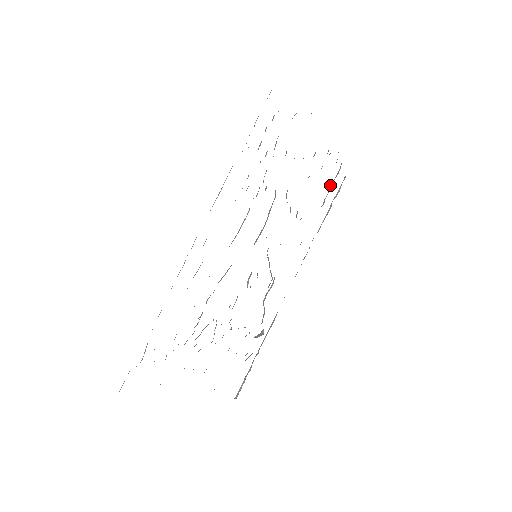
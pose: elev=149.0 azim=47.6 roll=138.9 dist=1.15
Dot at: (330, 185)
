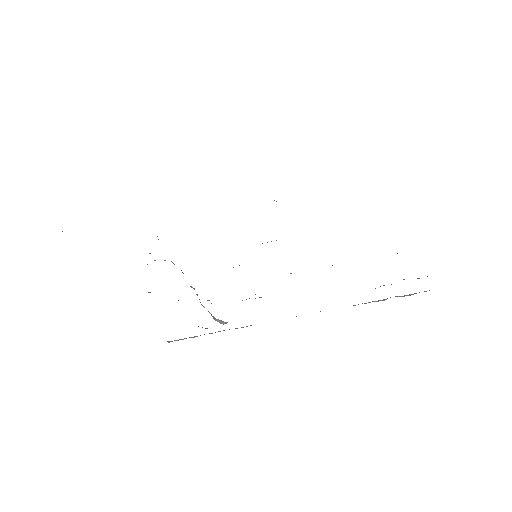
Dot at: occluded
